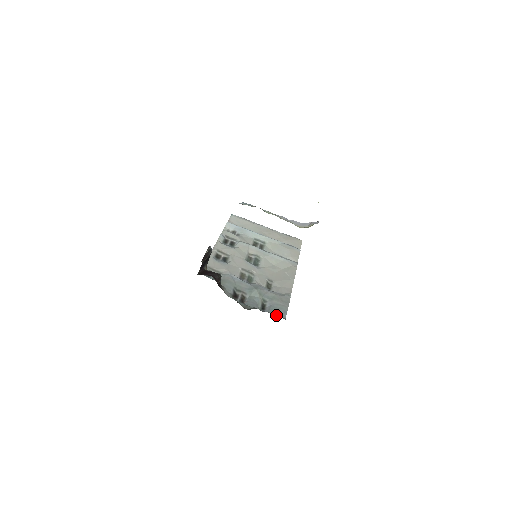
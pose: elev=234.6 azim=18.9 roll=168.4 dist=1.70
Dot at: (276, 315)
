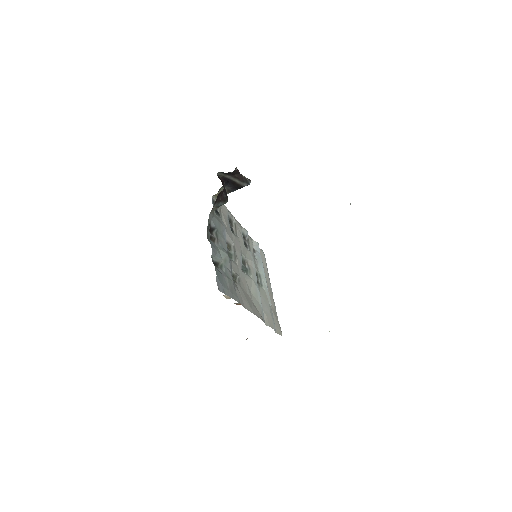
Dot at: (217, 277)
